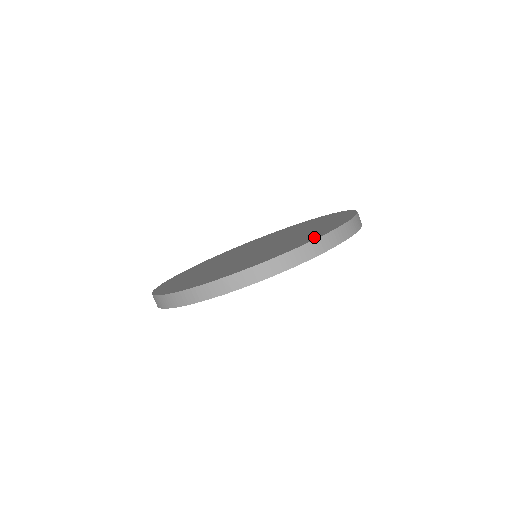
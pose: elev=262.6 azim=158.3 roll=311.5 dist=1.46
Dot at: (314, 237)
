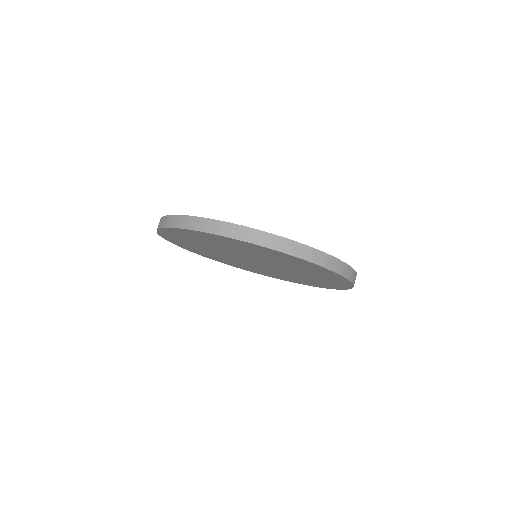
Dot at: occluded
